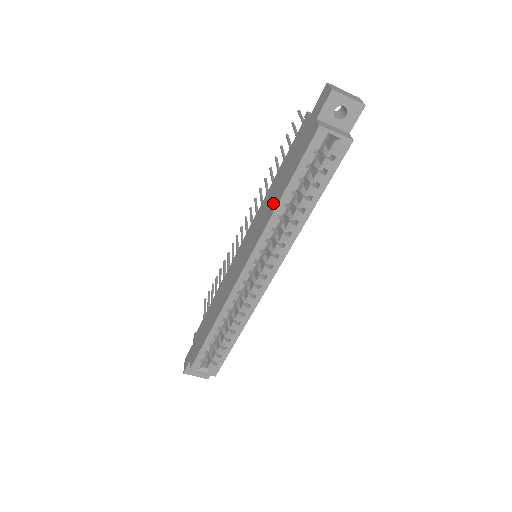
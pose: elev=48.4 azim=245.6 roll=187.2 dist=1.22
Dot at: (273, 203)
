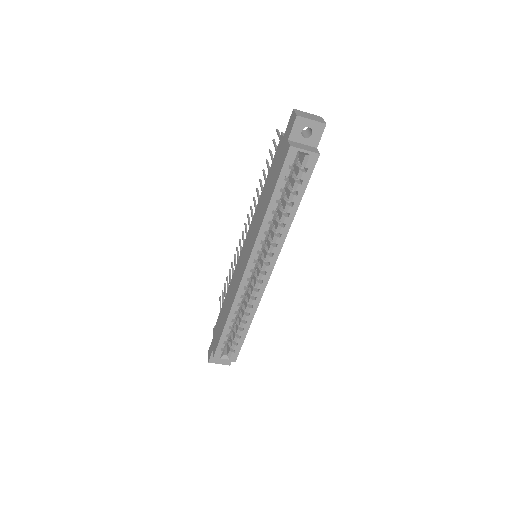
Dot at: (263, 211)
